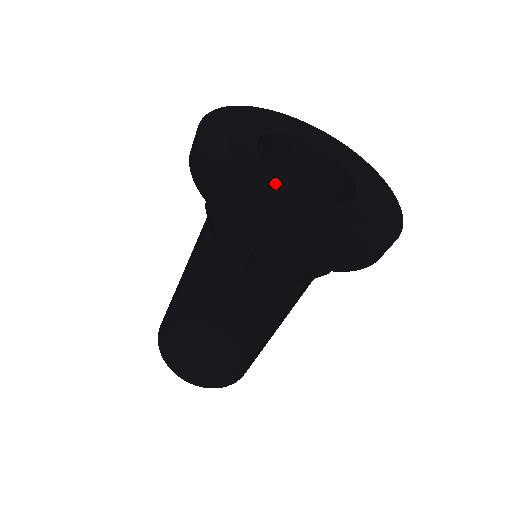
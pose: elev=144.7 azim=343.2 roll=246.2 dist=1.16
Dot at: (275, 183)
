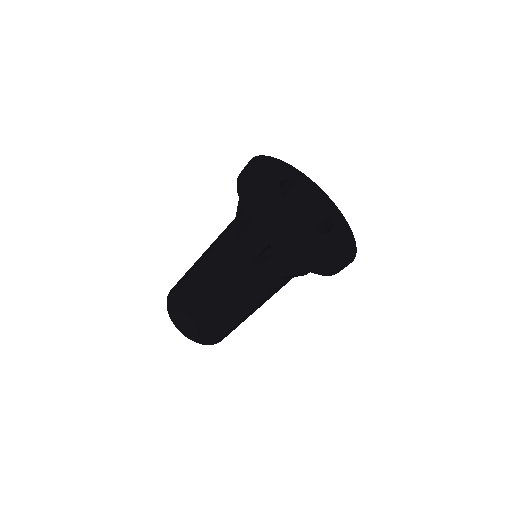
Dot at: (275, 187)
